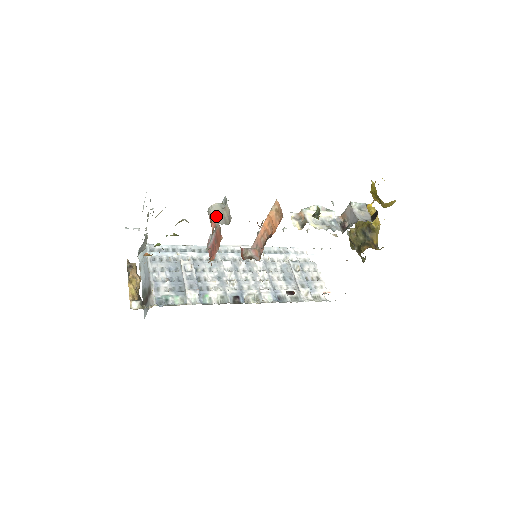
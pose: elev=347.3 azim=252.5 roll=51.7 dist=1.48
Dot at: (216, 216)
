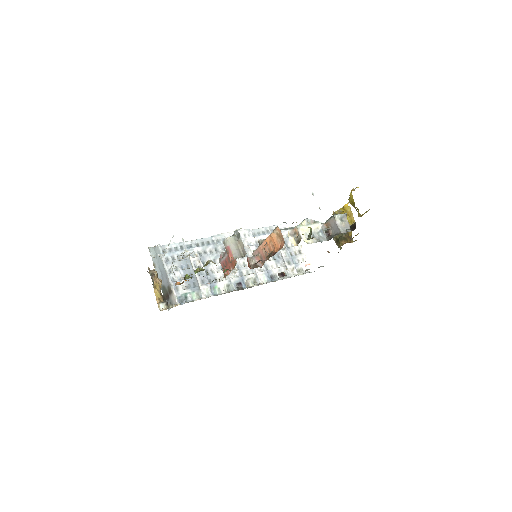
Dot at: (232, 250)
